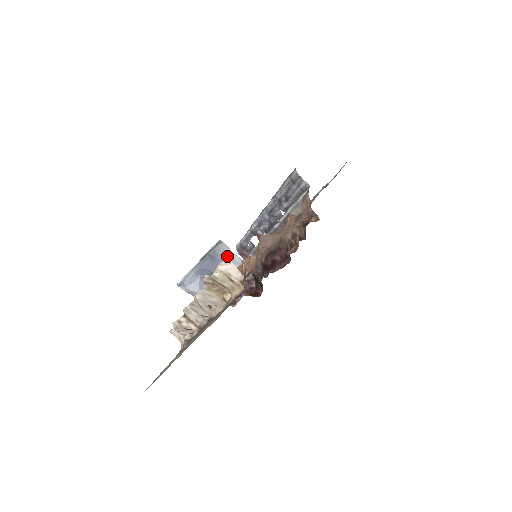
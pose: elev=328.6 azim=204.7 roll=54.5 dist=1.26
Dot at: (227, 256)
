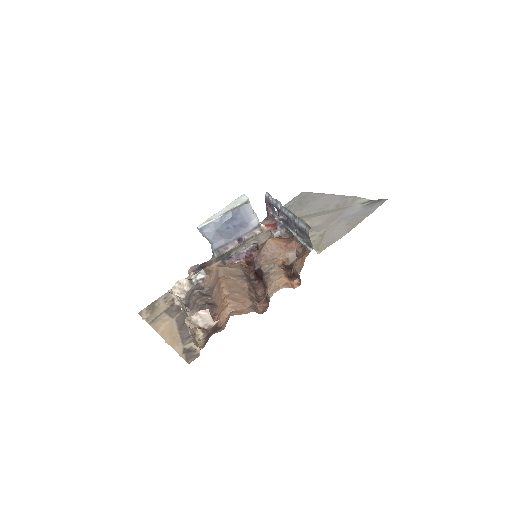
Dot at: (247, 216)
